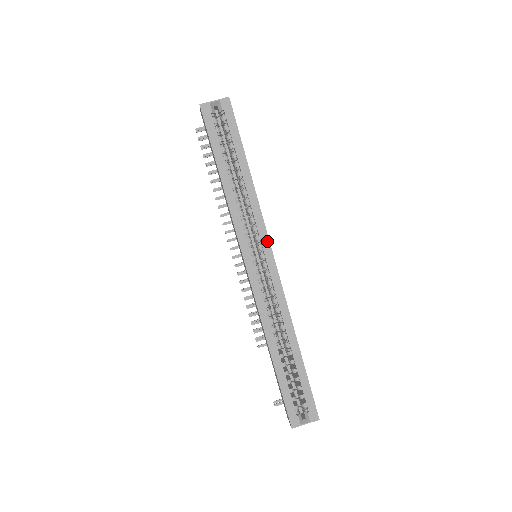
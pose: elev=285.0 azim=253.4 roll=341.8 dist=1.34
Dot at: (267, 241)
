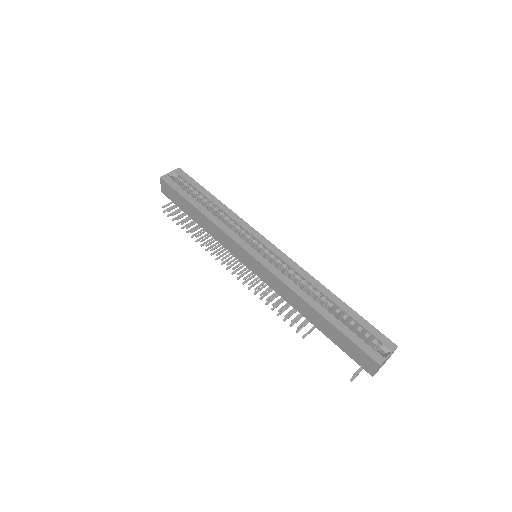
Dot at: (258, 234)
